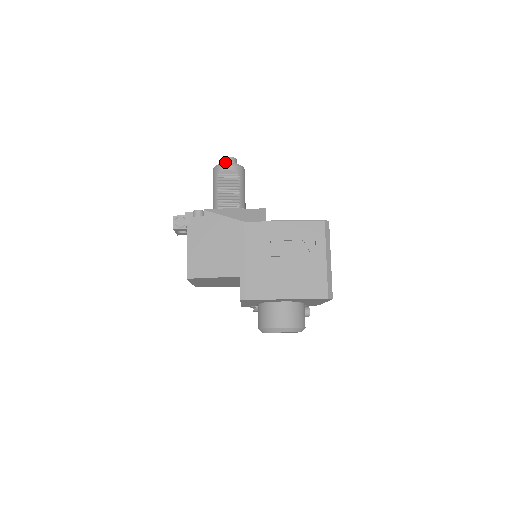
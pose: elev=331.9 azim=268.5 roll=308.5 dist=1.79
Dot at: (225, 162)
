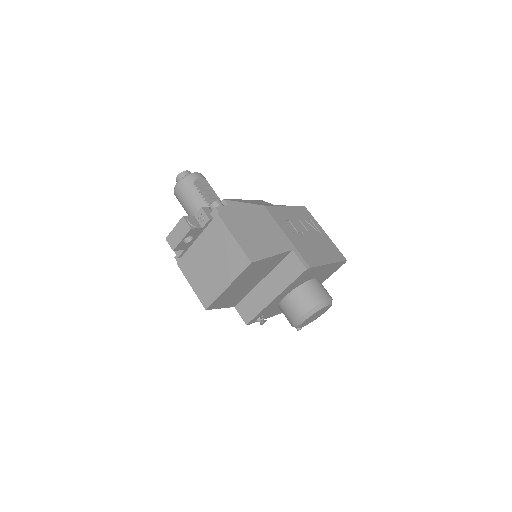
Dot at: occluded
